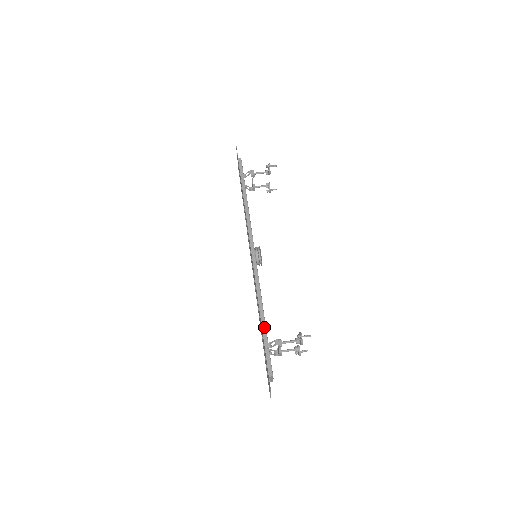
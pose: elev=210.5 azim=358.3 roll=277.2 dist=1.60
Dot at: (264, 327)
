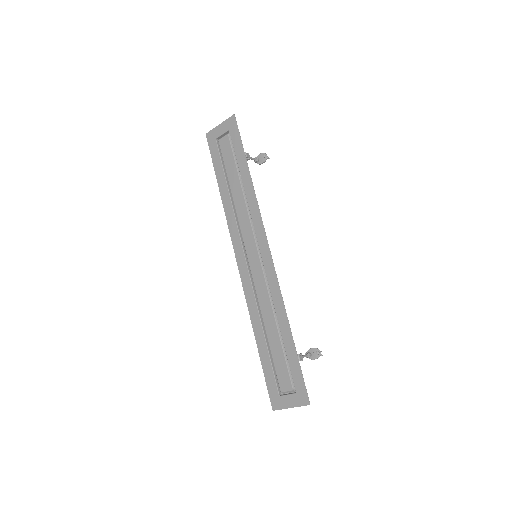
Dot at: (284, 340)
